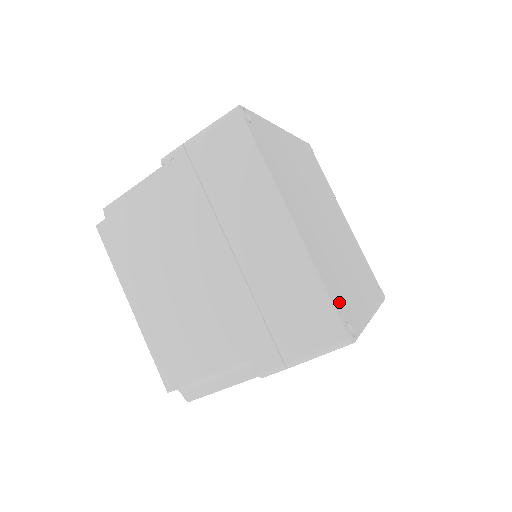
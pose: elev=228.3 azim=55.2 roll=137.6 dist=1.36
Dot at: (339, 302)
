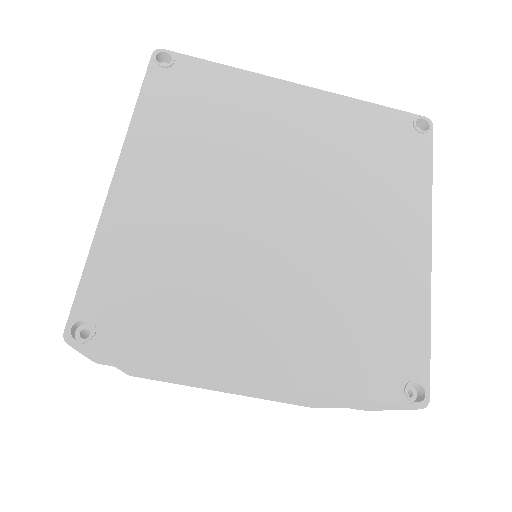
Dot at: (110, 293)
